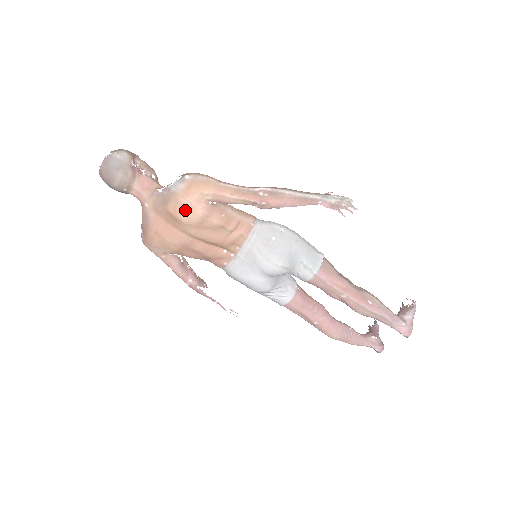
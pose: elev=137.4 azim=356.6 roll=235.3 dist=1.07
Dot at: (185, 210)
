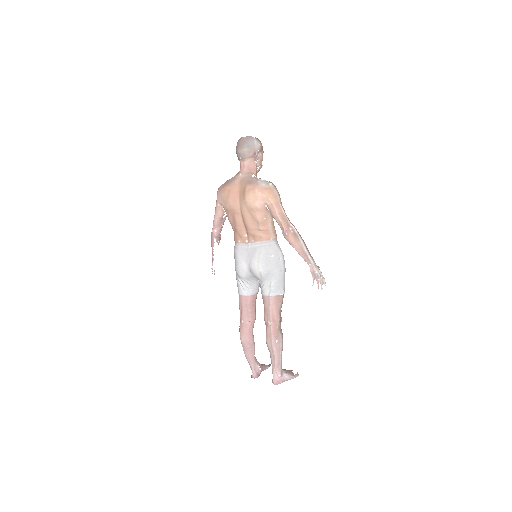
Dot at: (253, 196)
